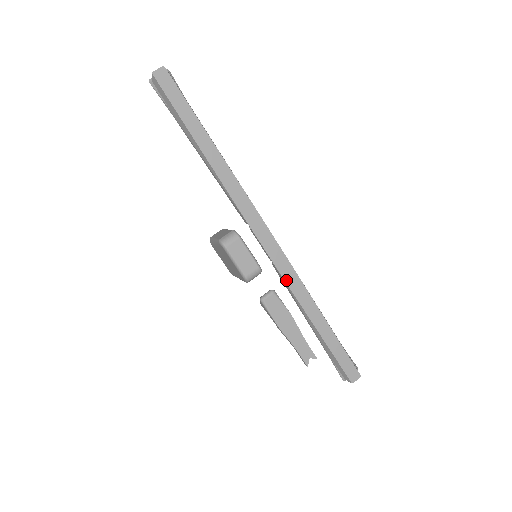
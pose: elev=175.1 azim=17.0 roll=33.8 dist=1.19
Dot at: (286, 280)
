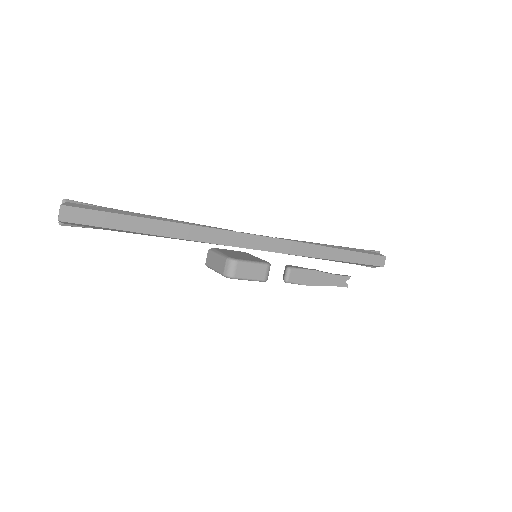
Dot at: (292, 253)
